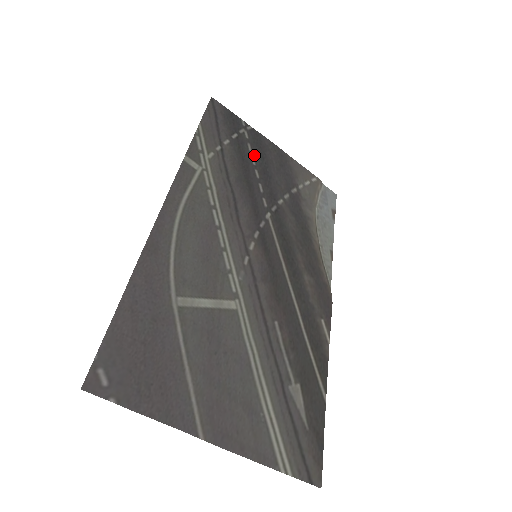
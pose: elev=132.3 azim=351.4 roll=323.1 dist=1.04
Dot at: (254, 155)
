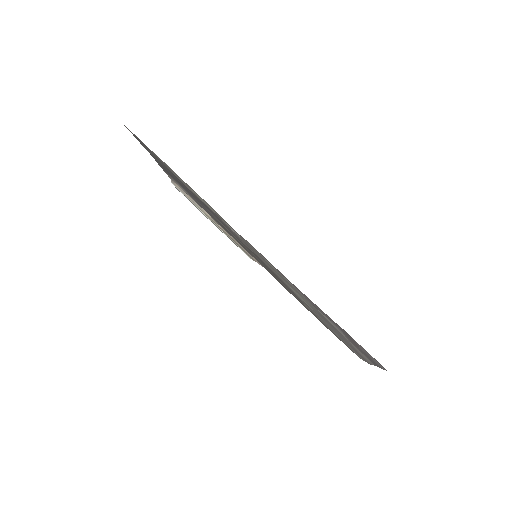
Dot at: occluded
